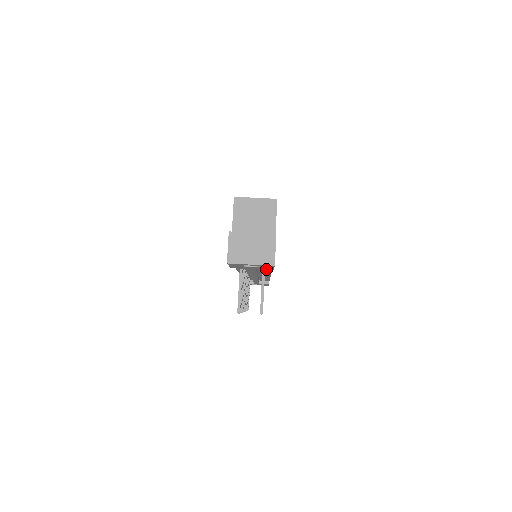
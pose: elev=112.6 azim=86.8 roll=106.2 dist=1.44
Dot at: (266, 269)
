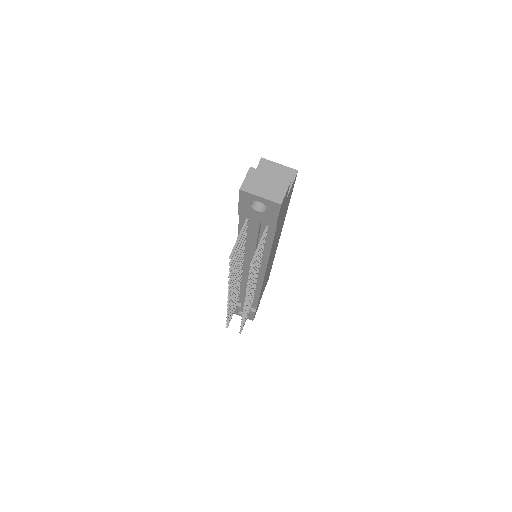
Dot at: (269, 224)
